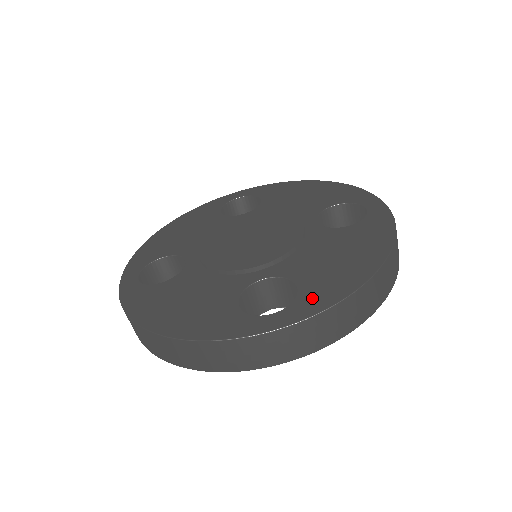
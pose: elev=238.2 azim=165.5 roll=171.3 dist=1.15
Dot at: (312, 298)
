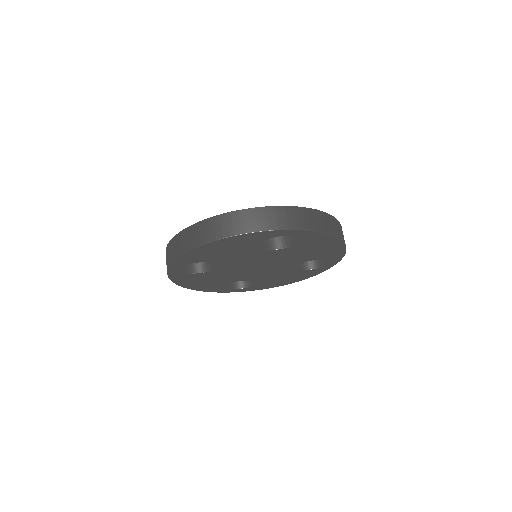
Dot at: occluded
